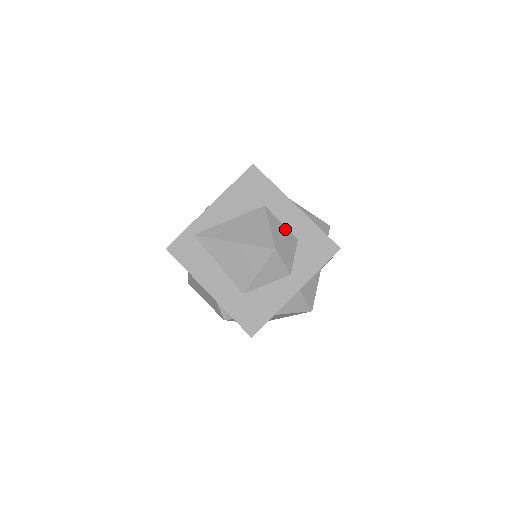
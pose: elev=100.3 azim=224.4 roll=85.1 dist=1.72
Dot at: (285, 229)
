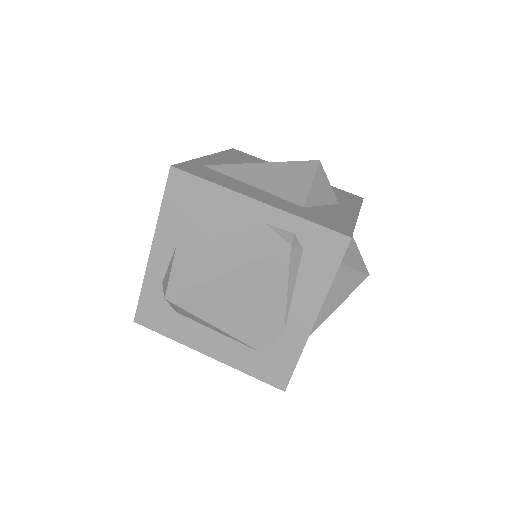
Dot at: occluded
